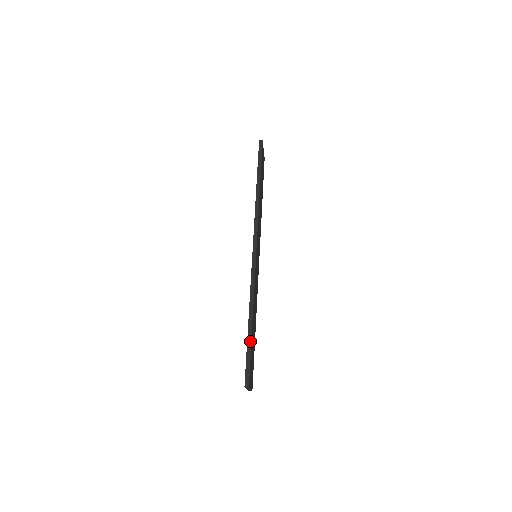
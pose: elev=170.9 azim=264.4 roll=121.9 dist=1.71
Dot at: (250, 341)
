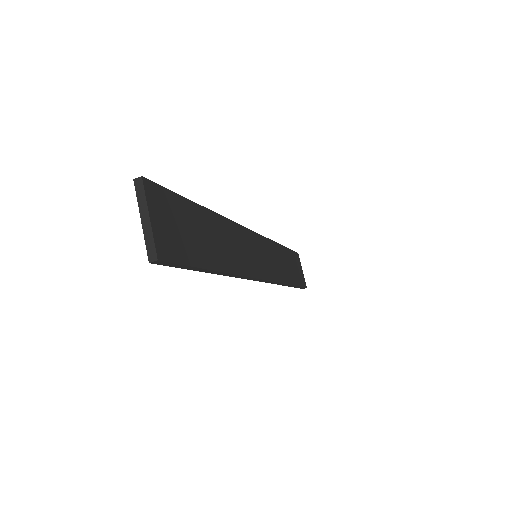
Dot at: (188, 200)
